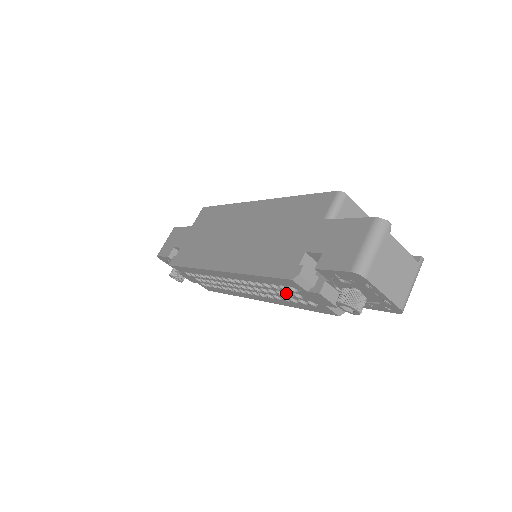
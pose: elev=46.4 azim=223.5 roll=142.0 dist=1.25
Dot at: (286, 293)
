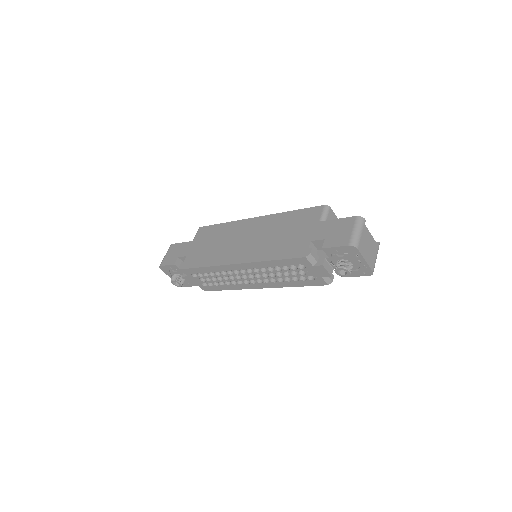
Dot at: (291, 273)
